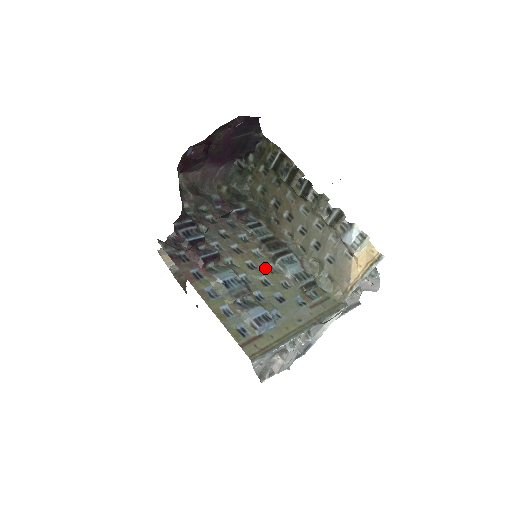
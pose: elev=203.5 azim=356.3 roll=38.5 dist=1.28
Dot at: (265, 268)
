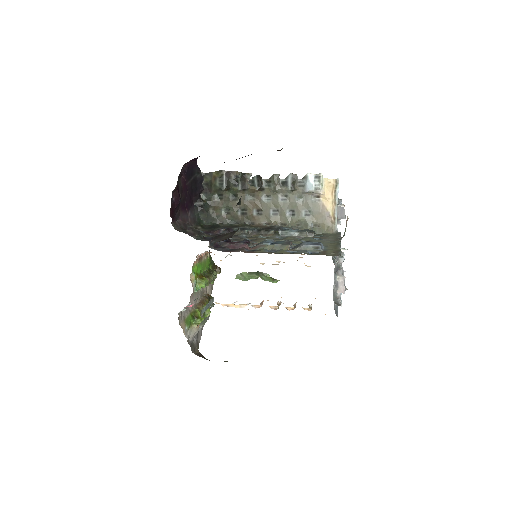
Dot at: (278, 238)
